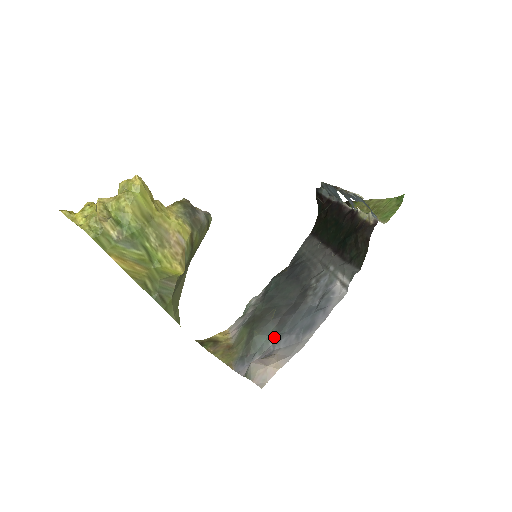
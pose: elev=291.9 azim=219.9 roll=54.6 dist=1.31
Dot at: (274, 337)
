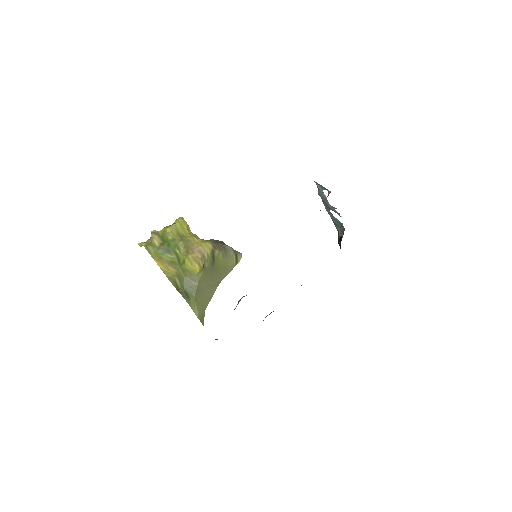
Dot at: occluded
